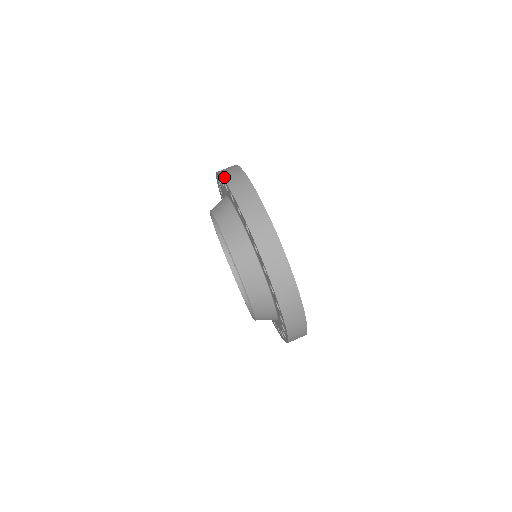
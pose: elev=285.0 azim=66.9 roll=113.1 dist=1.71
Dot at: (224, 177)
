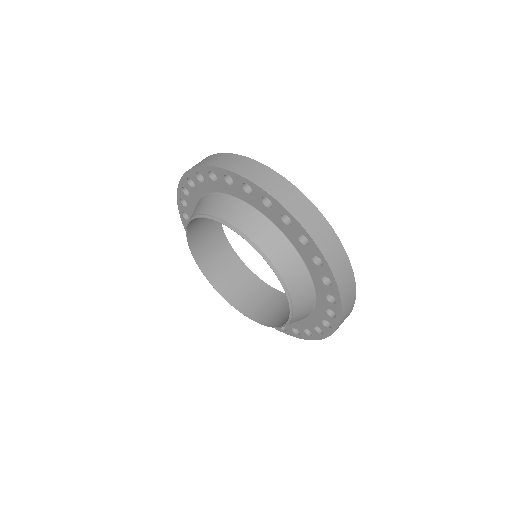
Dot at: (184, 173)
